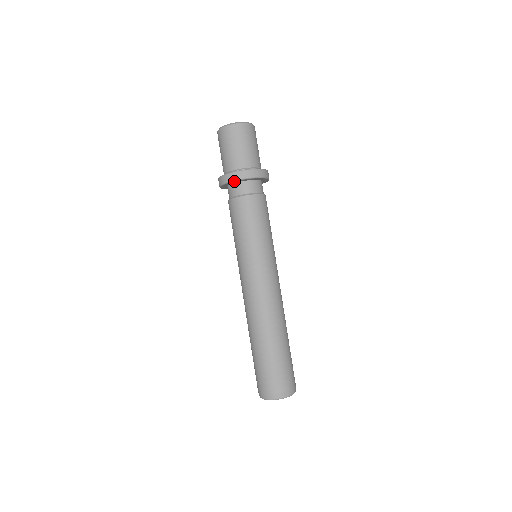
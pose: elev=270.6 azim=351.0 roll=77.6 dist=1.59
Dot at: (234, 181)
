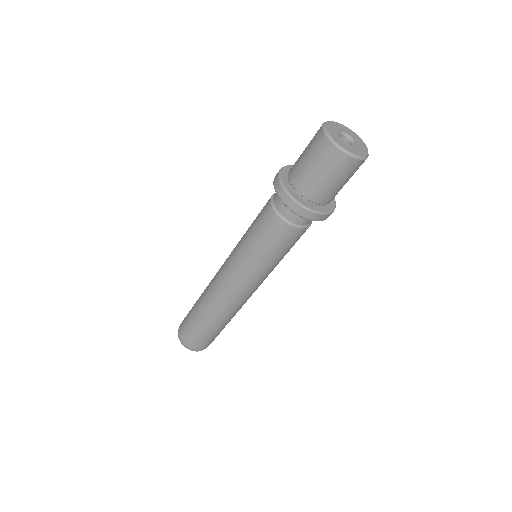
Dot at: (275, 187)
